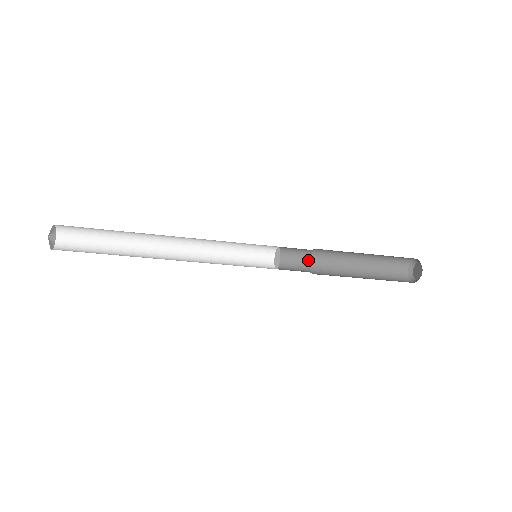
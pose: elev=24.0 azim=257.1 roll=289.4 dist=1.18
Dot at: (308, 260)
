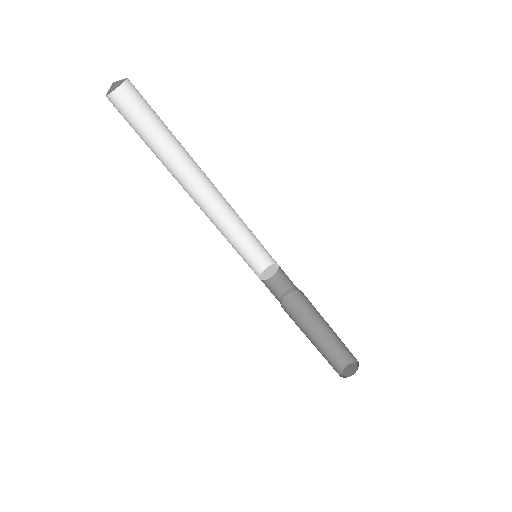
Dot at: (280, 303)
